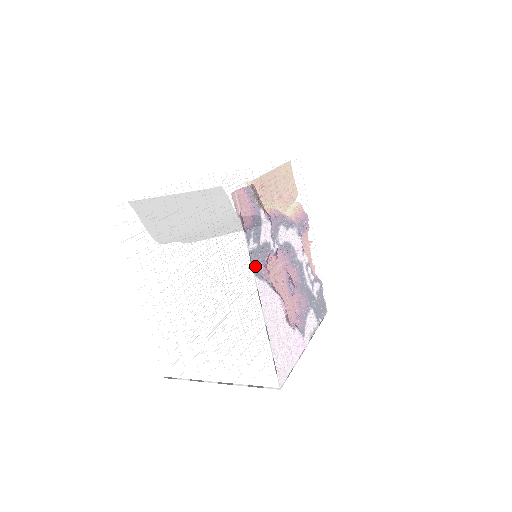
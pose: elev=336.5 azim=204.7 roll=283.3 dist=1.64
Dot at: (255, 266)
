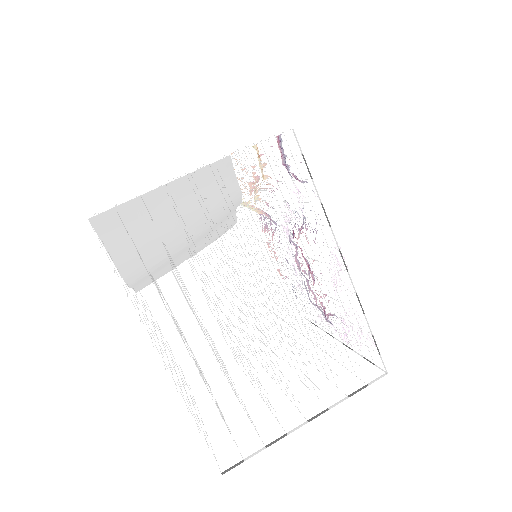
Dot at: occluded
